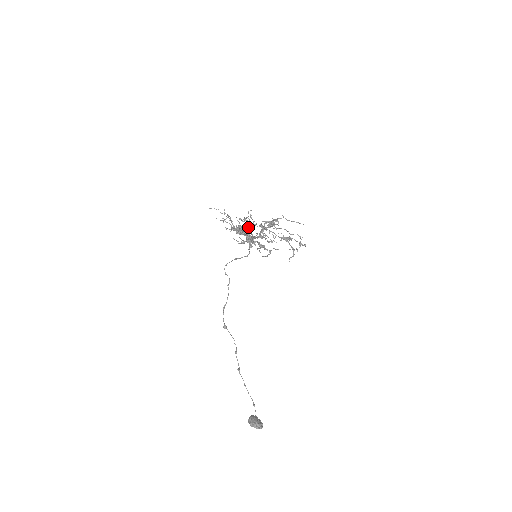
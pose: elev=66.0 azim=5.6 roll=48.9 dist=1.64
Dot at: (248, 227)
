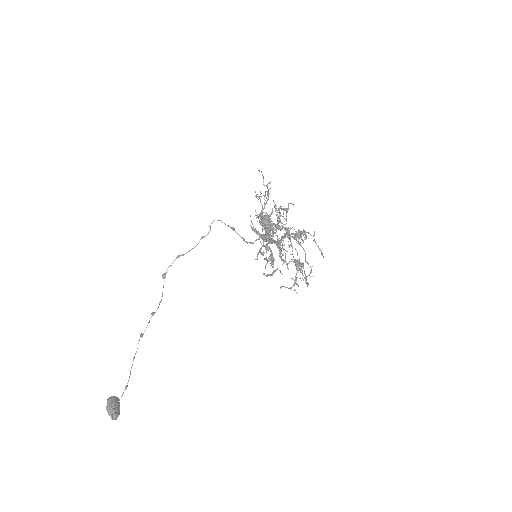
Dot at: (276, 226)
